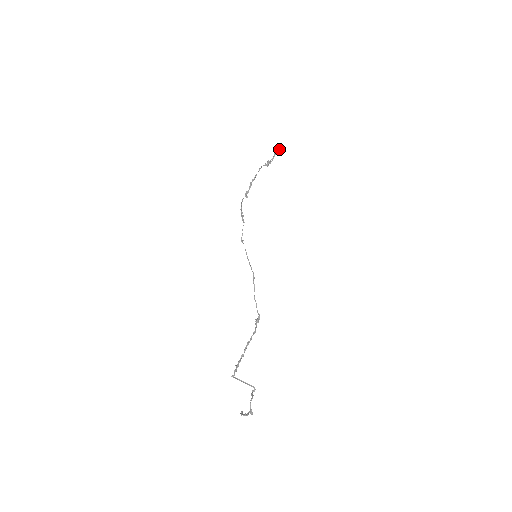
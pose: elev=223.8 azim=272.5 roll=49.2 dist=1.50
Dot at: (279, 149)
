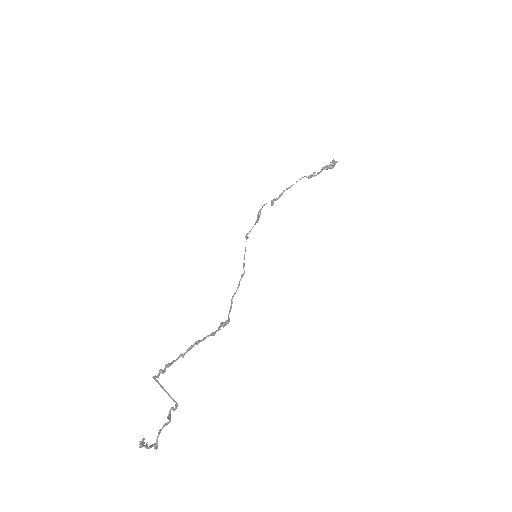
Dot at: (330, 165)
